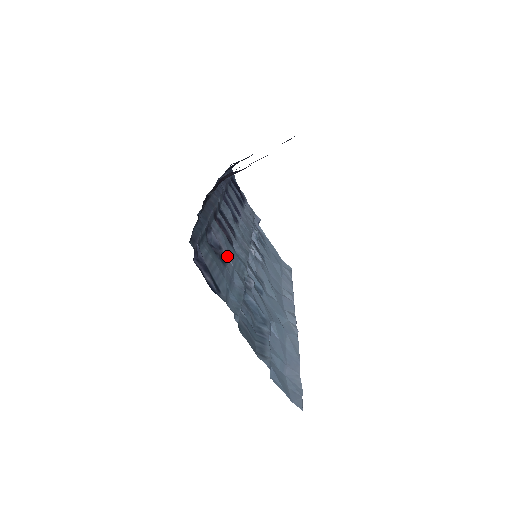
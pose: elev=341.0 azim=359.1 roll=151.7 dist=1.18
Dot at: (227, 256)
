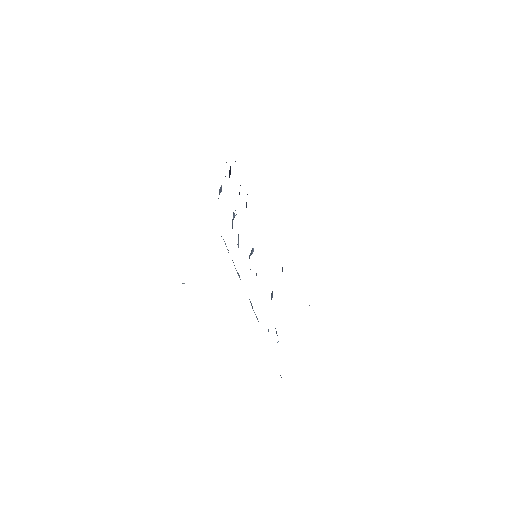
Dot at: occluded
